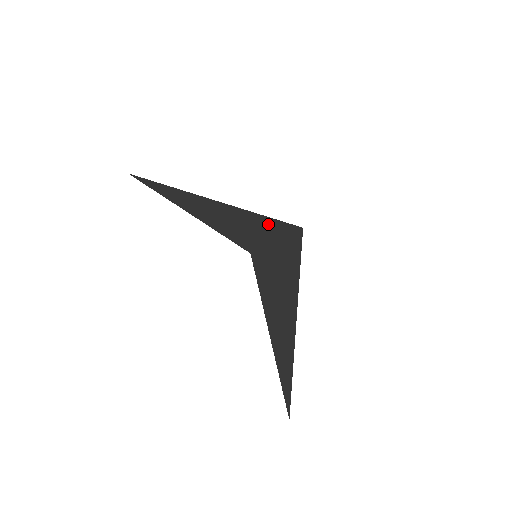
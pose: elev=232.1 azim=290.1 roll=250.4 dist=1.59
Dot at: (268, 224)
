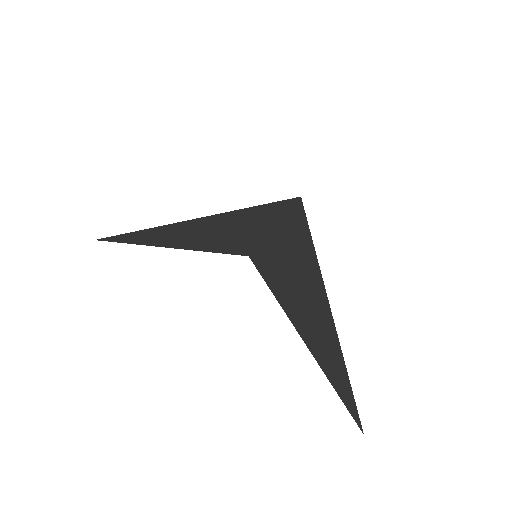
Dot at: (258, 214)
